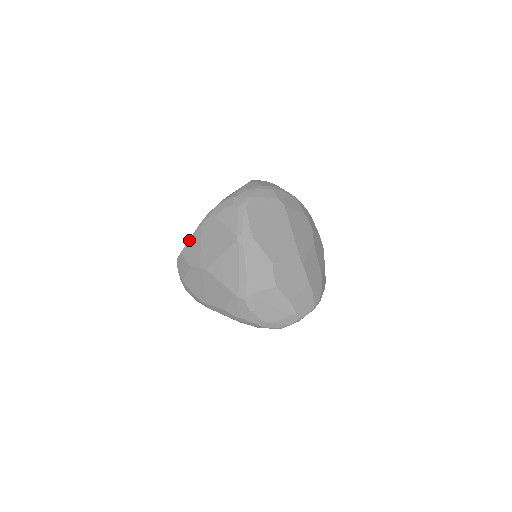
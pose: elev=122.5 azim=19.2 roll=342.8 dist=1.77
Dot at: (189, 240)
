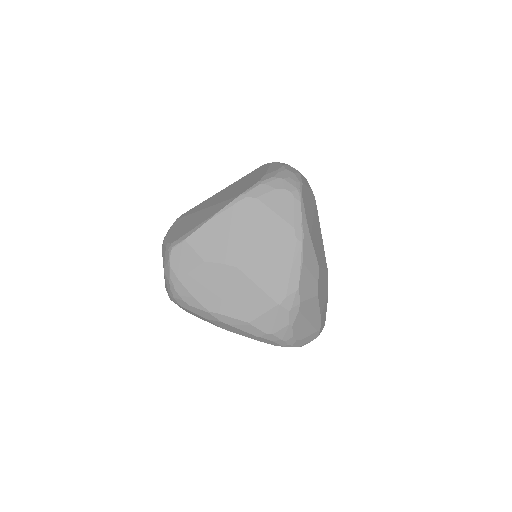
Dot at: (205, 224)
